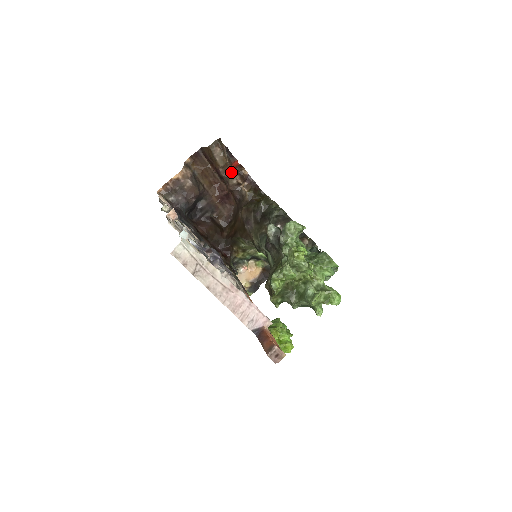
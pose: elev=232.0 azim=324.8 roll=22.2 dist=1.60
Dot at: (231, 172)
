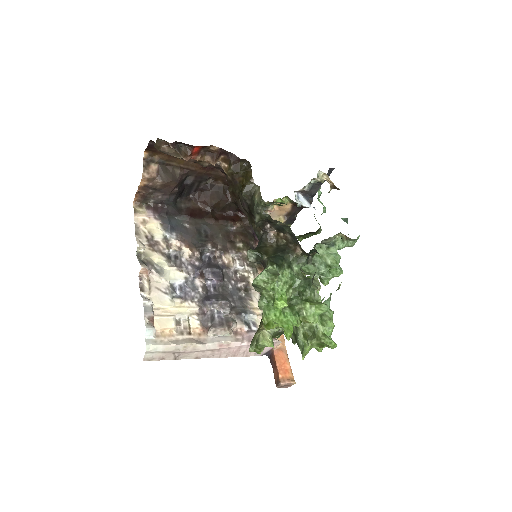
Dot at: (196, 160)
